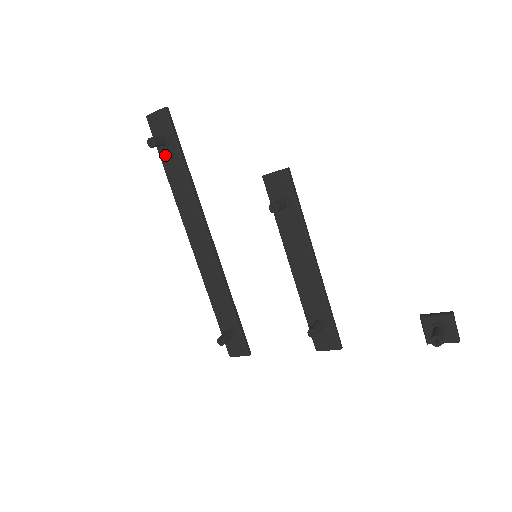
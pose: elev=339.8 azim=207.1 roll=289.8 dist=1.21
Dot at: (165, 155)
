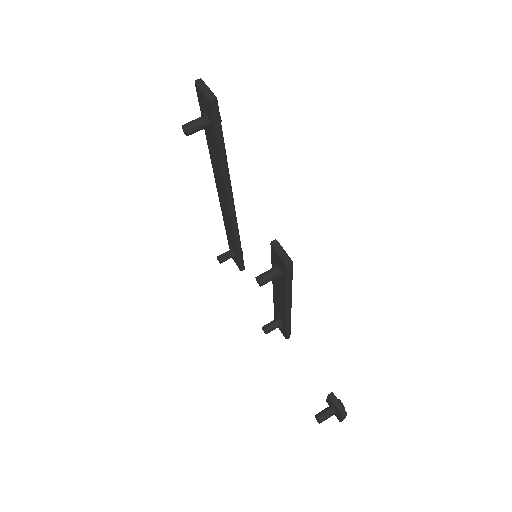
Dot at: (207, 129)
